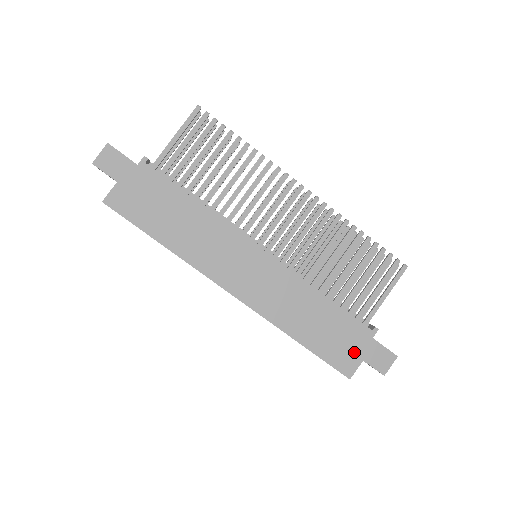
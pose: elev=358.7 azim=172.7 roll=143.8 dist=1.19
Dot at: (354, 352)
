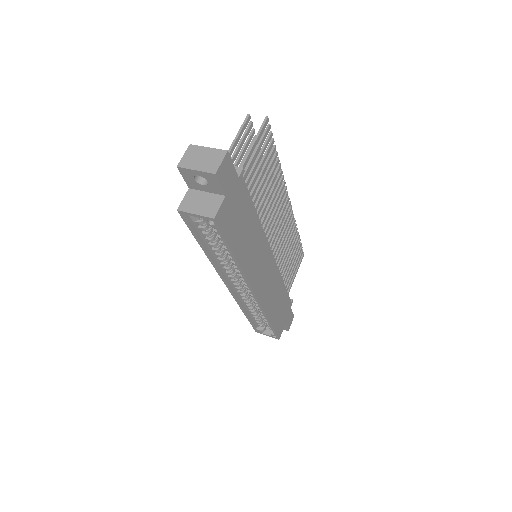
Dot at: (284, 320)
